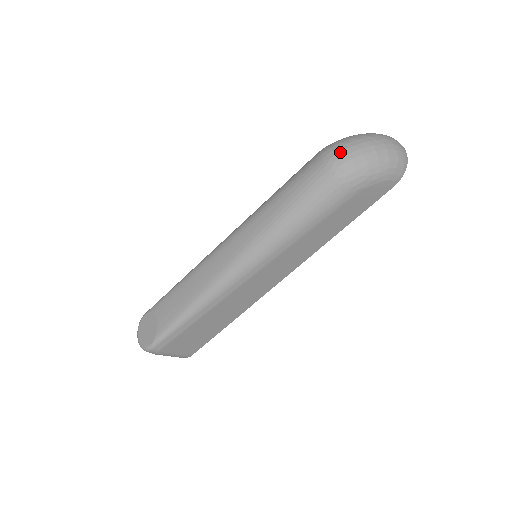
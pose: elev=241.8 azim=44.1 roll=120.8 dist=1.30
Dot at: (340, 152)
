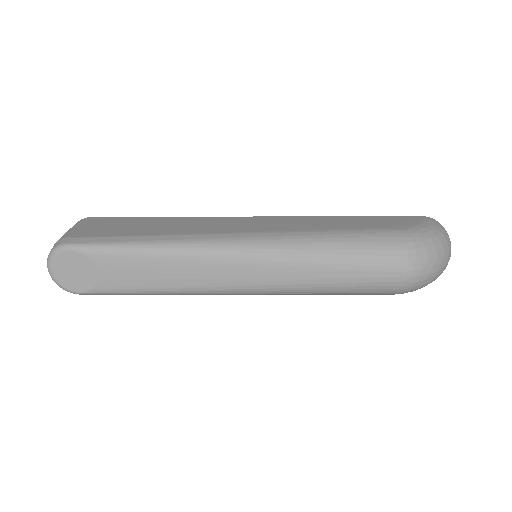
Dot at: (422, 276)
